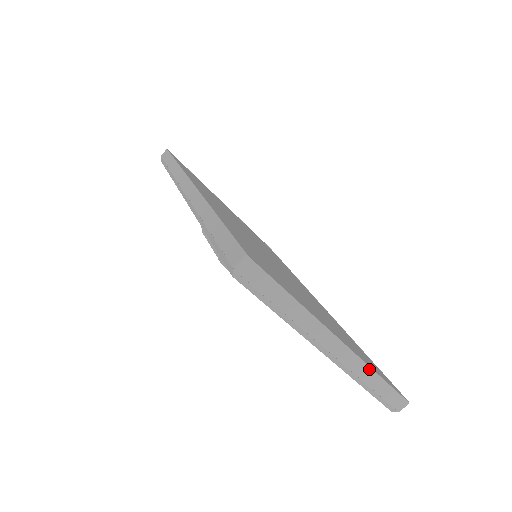
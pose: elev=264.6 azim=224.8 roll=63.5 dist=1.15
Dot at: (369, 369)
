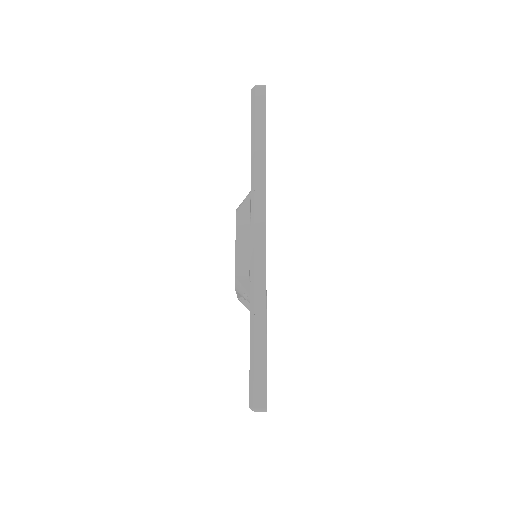
Dot at: occluded
